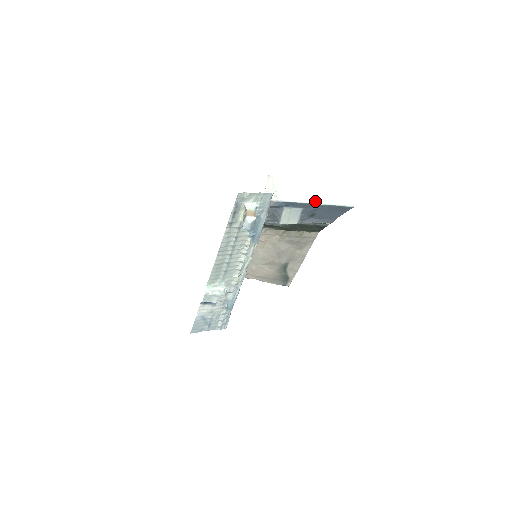
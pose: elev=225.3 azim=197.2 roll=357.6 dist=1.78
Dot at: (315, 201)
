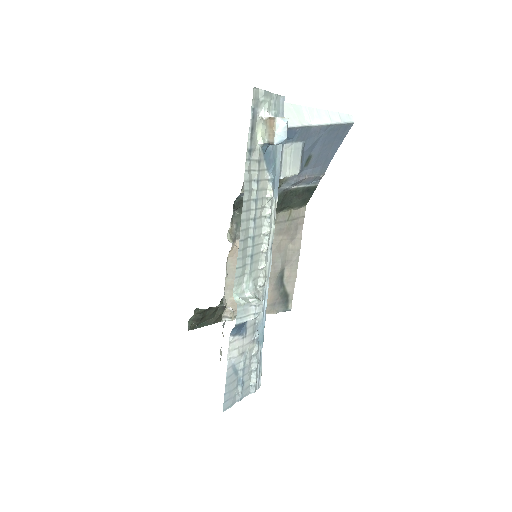
Dot at: (316, 122)
